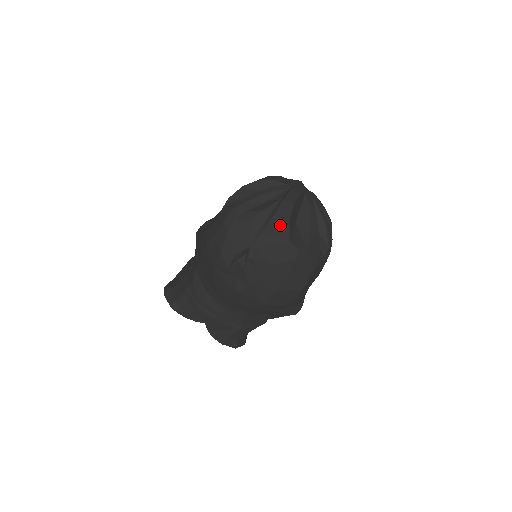
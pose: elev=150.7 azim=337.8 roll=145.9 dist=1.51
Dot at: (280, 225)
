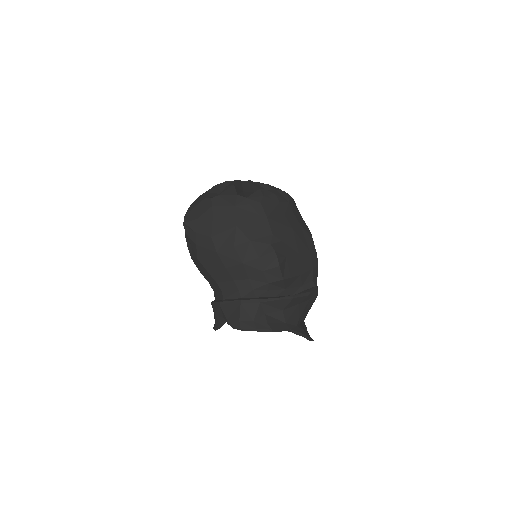
Dot at: (201, 197)
